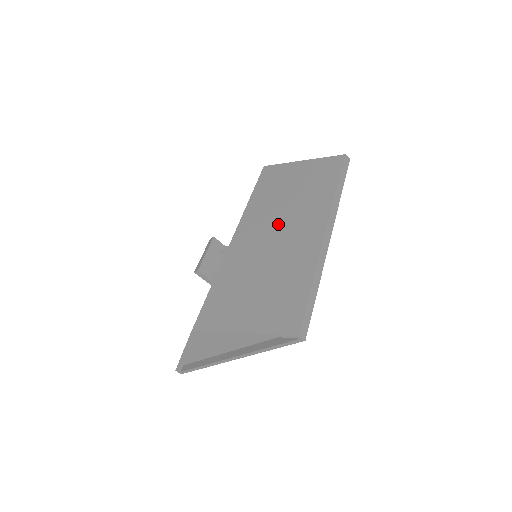
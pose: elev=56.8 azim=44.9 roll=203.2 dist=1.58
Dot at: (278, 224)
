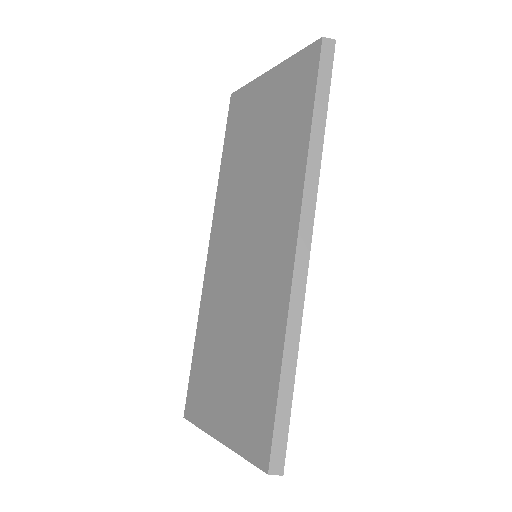
Dot at: (246, 229)
